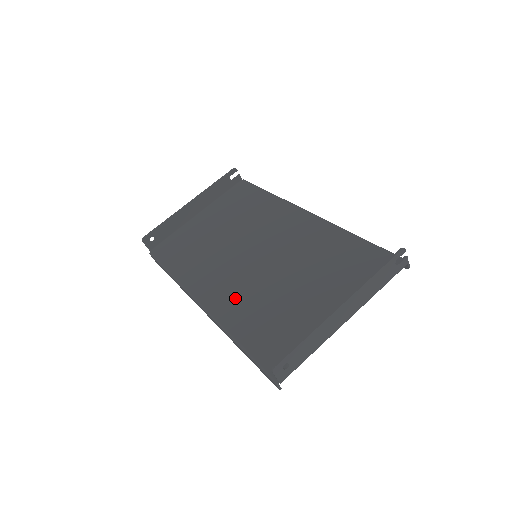
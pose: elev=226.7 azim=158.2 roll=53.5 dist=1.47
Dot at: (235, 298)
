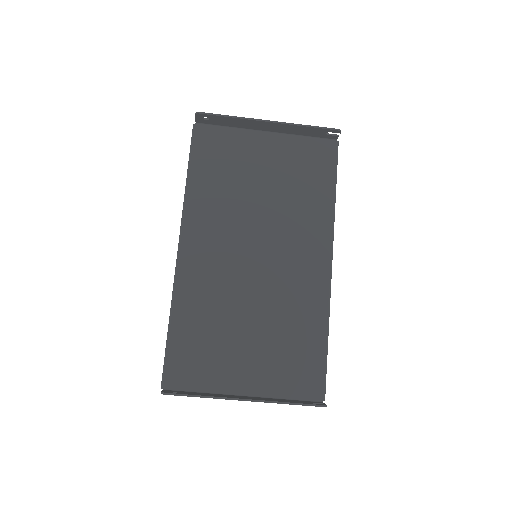
Dot at: (204, 280)
